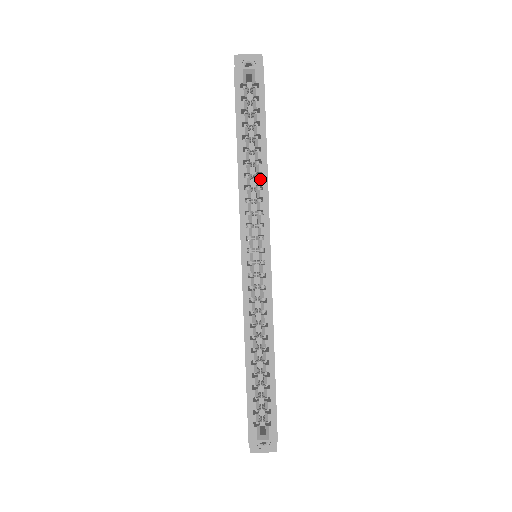
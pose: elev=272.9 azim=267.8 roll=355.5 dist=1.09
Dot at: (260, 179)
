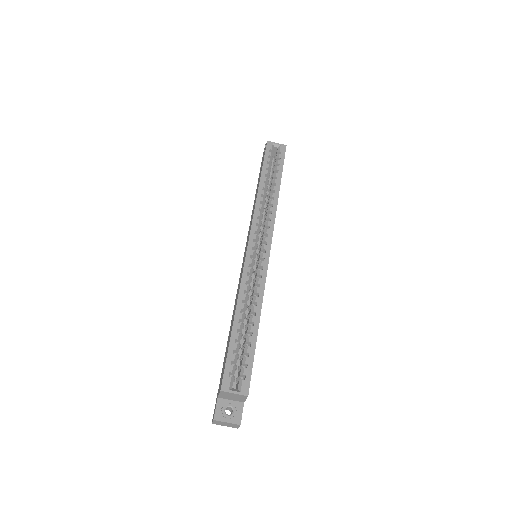
Dot at: (272, 201)
